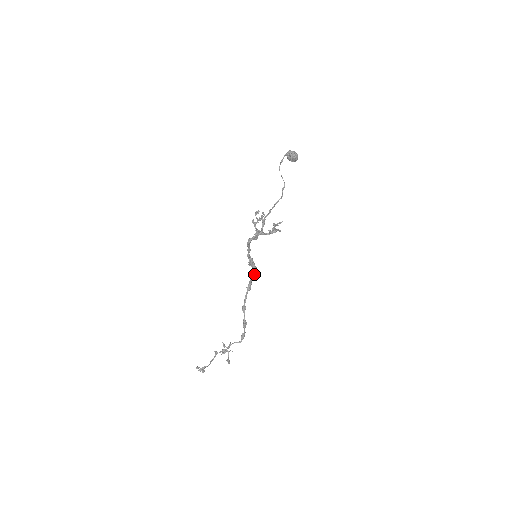
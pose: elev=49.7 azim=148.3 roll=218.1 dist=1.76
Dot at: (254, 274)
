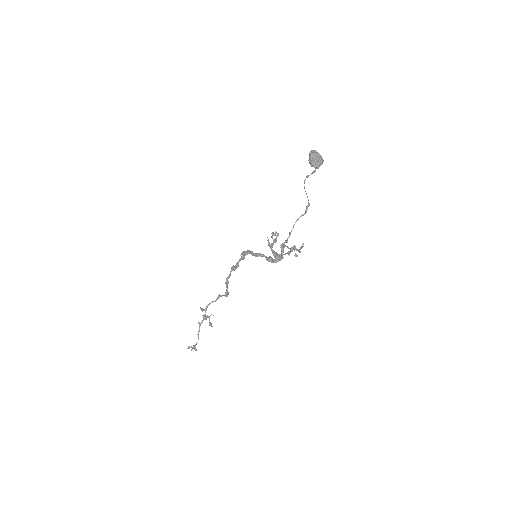
Dot at: (243, 259)
